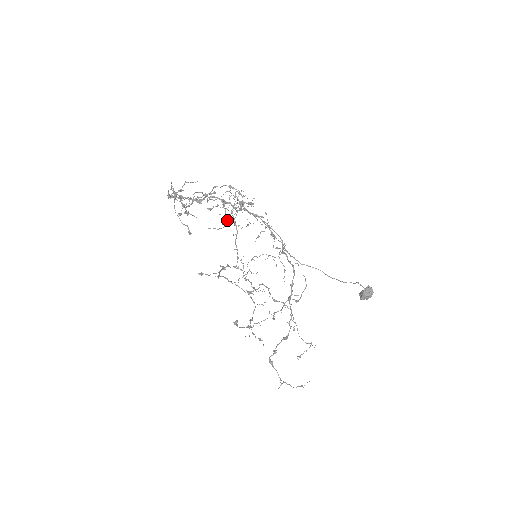
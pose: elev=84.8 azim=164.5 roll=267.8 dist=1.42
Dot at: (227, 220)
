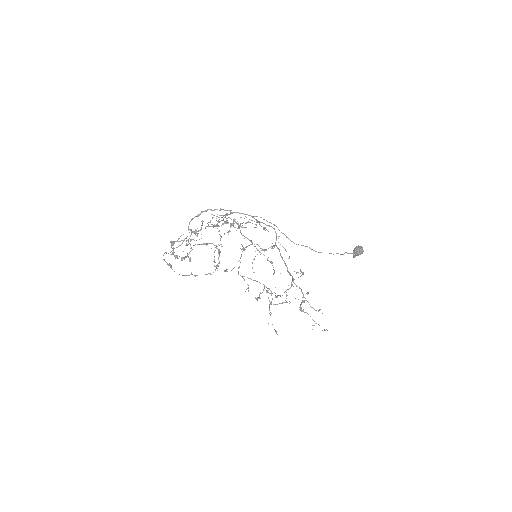
Dot at: occluded
